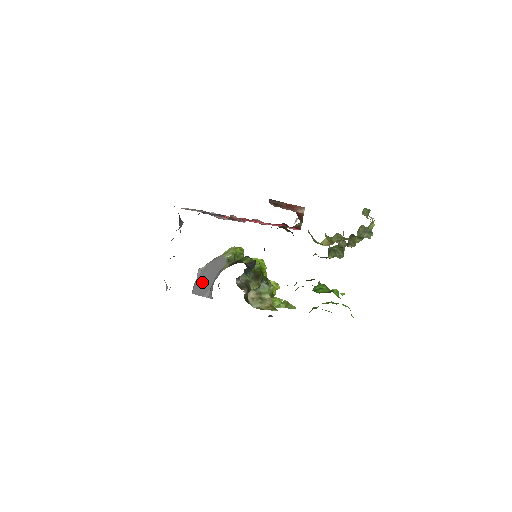
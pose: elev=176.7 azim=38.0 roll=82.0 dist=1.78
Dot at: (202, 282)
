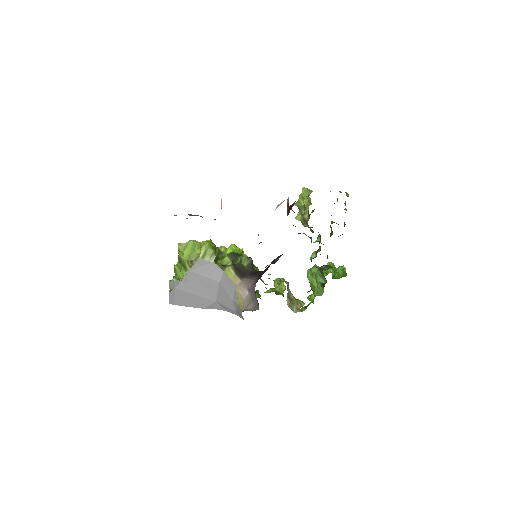
Dot at: (192, 294)
